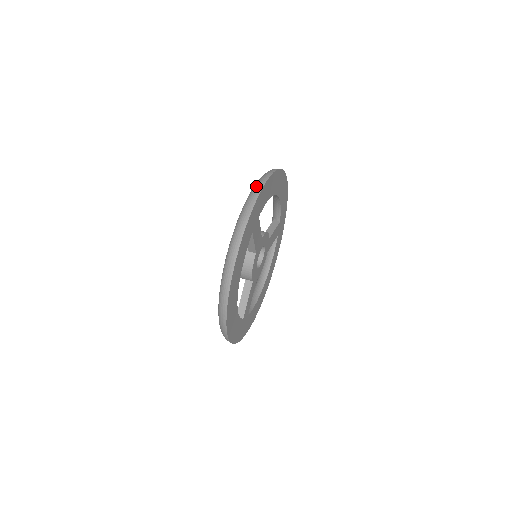
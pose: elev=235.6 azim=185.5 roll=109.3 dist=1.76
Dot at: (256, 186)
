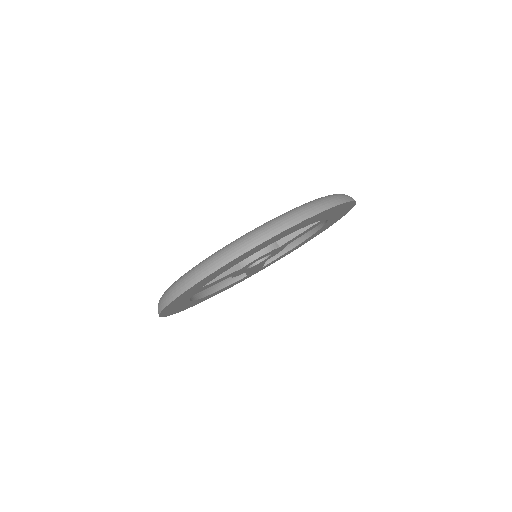
Dot at: occluded
